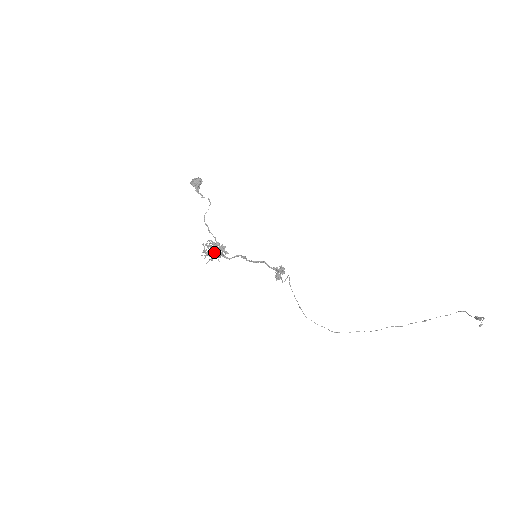
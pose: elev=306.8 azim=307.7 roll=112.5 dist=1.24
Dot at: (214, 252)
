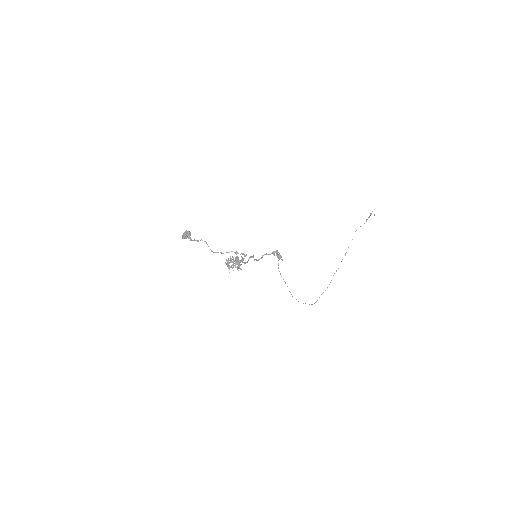
Dot at: (236, 262)
